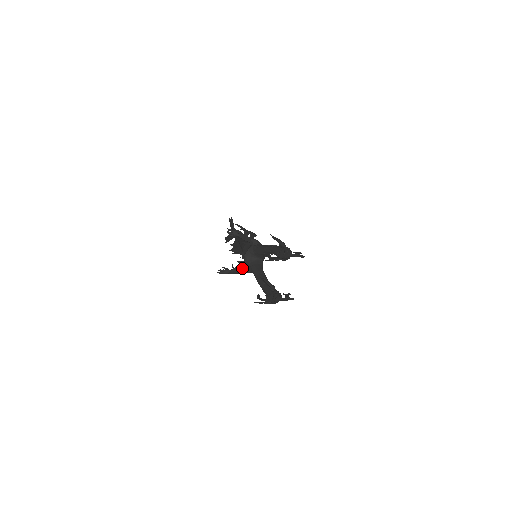
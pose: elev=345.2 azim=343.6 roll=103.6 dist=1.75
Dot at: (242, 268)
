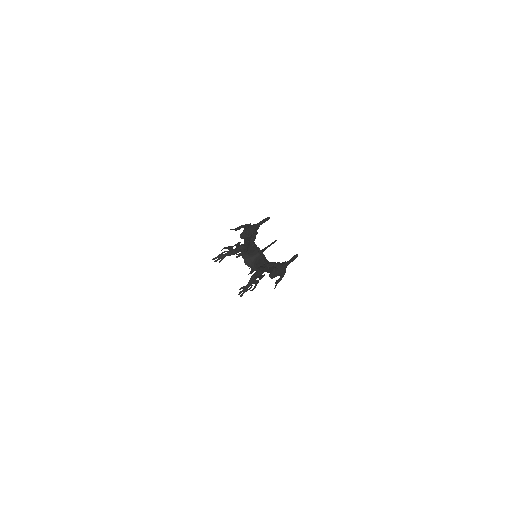
Dot at: (254, 275)
